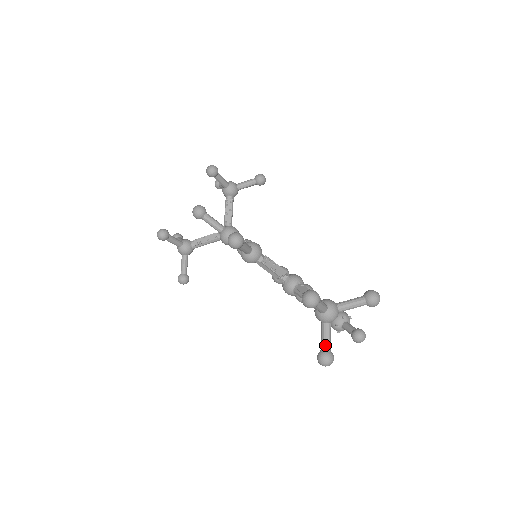
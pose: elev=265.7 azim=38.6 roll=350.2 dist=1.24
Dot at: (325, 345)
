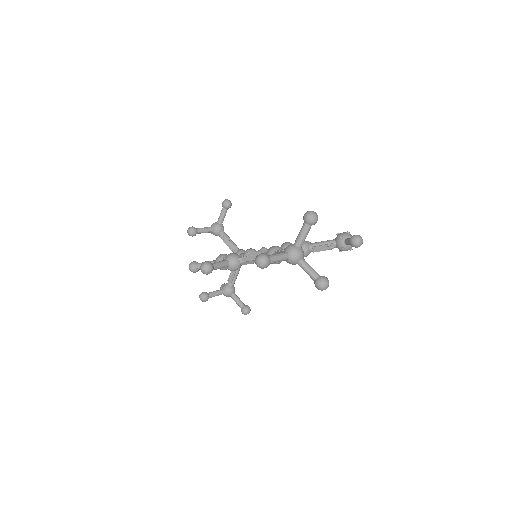
Dot at: (312, 276)
